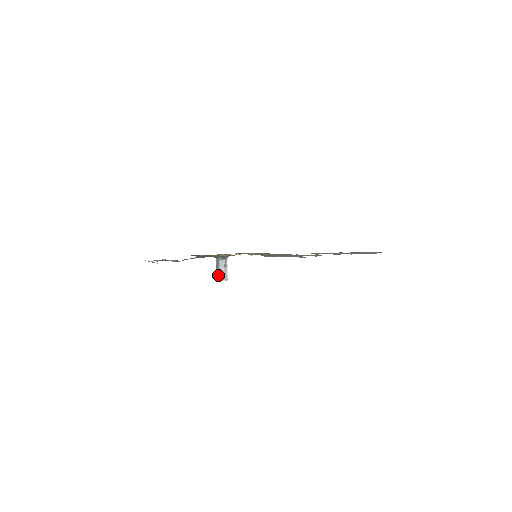
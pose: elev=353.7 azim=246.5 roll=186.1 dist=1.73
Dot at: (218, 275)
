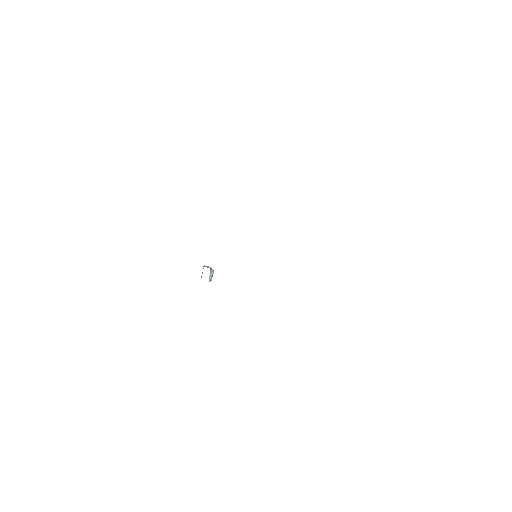
Dot at: occluded
